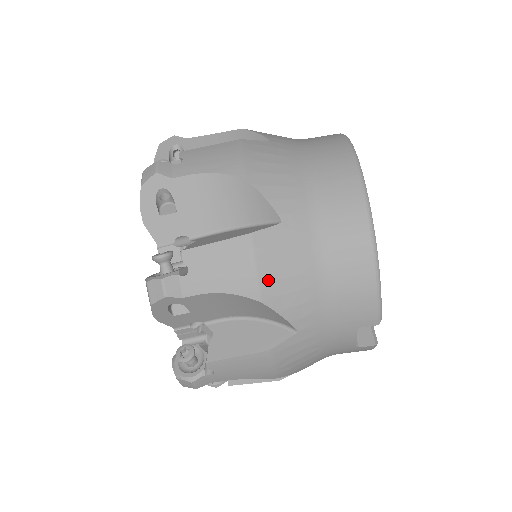
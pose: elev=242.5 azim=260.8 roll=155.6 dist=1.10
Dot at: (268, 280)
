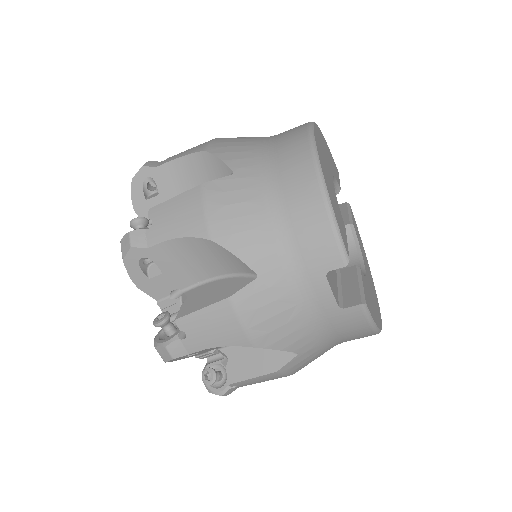
Dot at: (218, 220)
